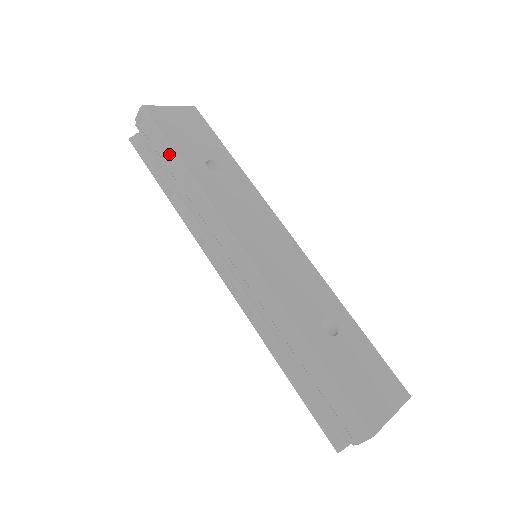
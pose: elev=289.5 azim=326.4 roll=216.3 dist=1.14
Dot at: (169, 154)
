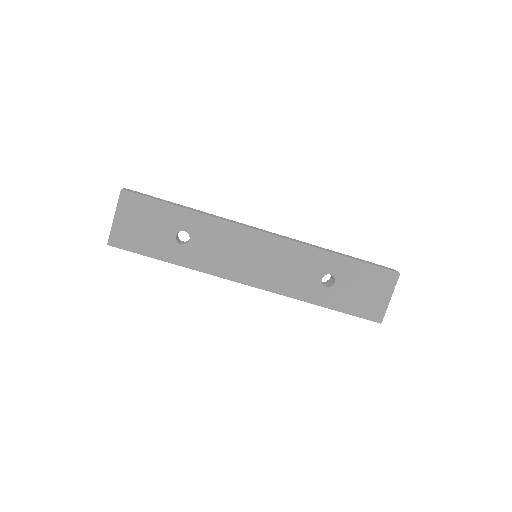
Dot at: (156, 258)
